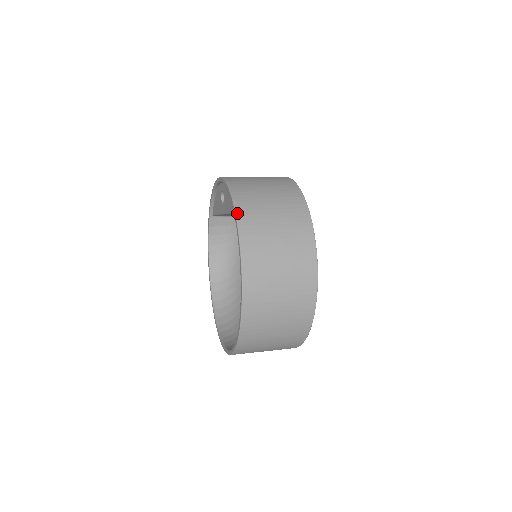
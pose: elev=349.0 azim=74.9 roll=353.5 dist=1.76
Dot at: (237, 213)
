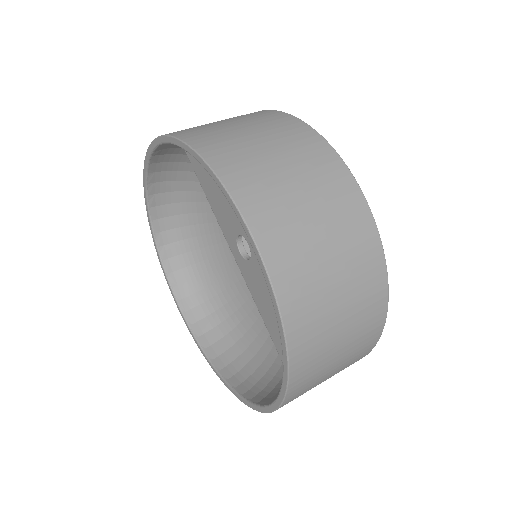
Dot at: (290, 387)
